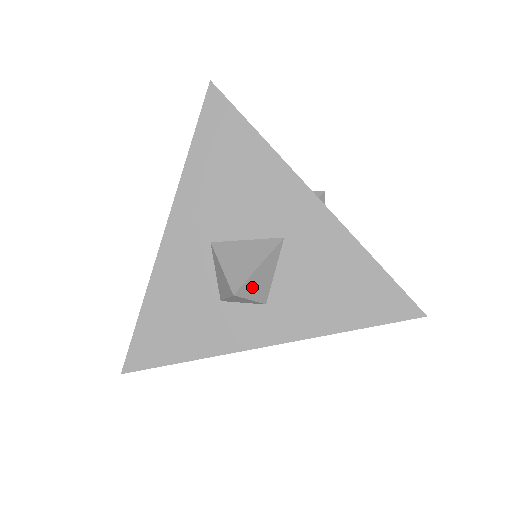
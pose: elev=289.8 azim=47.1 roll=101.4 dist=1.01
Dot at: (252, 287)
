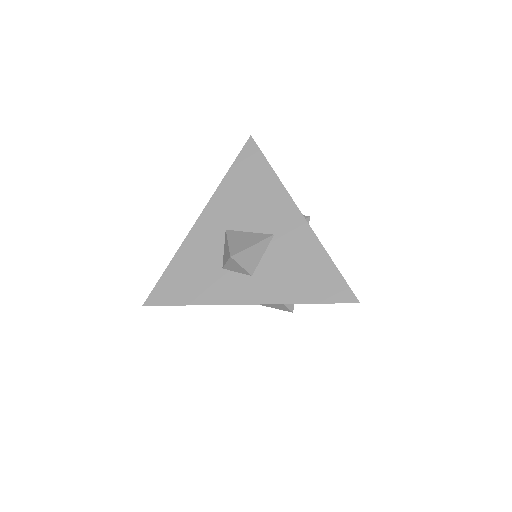
Dot at: (244, 258)
